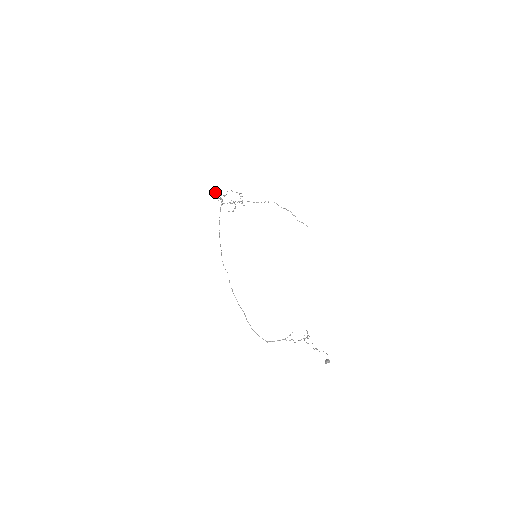
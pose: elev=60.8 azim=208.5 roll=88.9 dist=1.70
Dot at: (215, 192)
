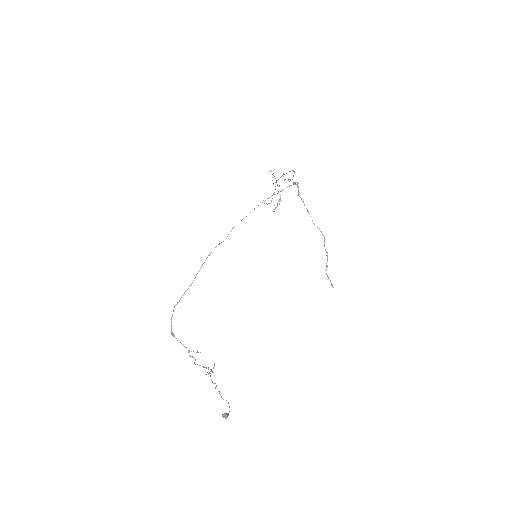
Dot at: occluded
